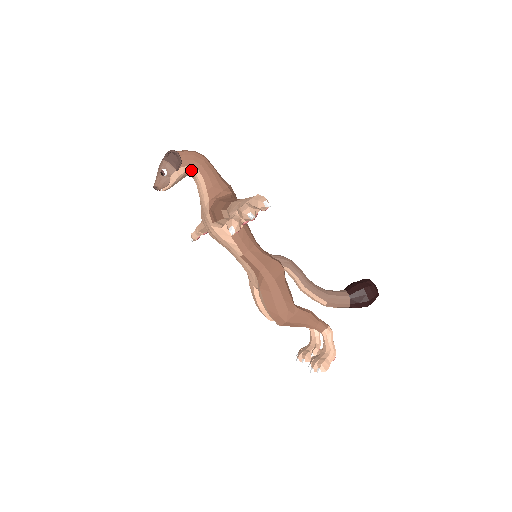
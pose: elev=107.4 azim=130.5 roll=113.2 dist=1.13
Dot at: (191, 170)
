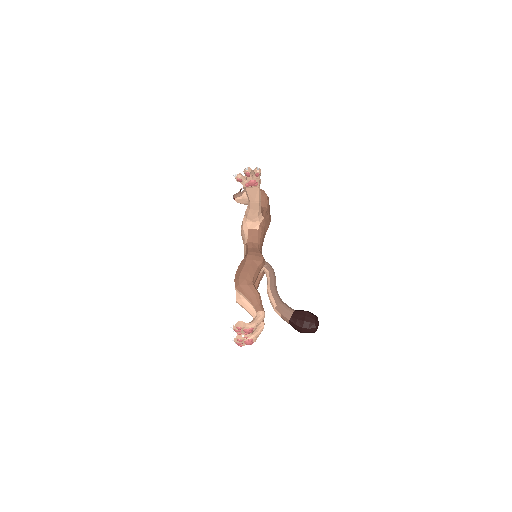
Dot at: occluded
